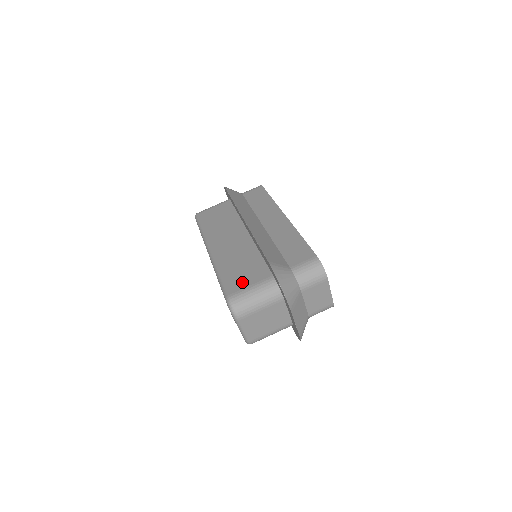
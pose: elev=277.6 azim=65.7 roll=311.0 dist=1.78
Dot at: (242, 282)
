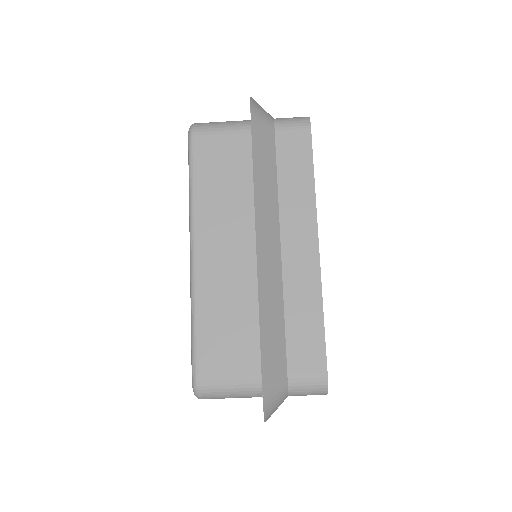
Dot at: (220, 363)
